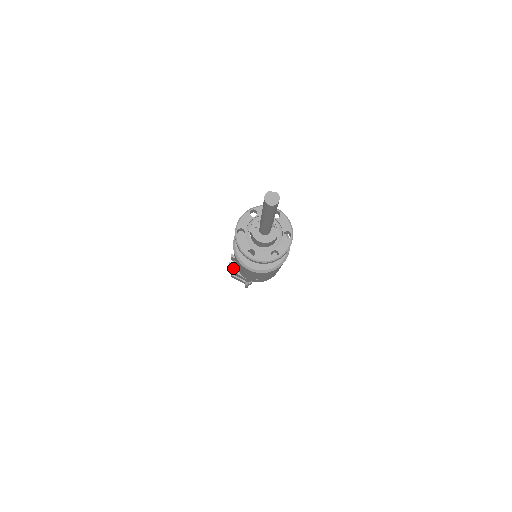
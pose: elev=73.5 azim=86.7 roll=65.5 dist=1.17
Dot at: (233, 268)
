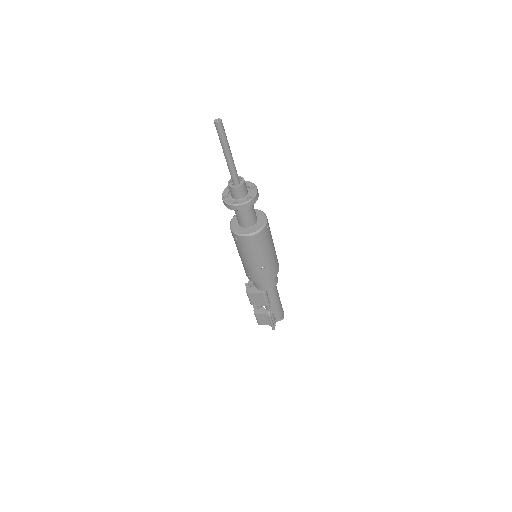
Dot at: (250, 291)
